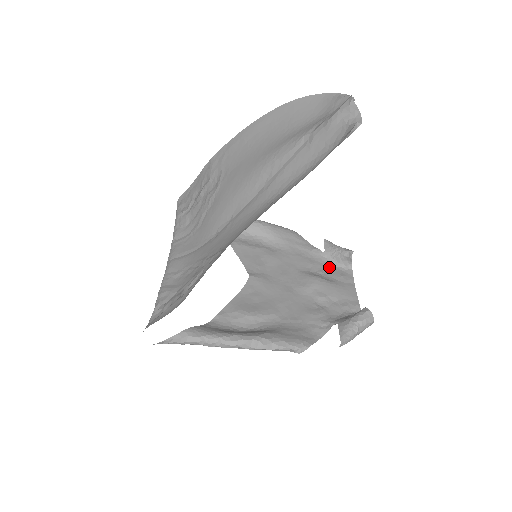
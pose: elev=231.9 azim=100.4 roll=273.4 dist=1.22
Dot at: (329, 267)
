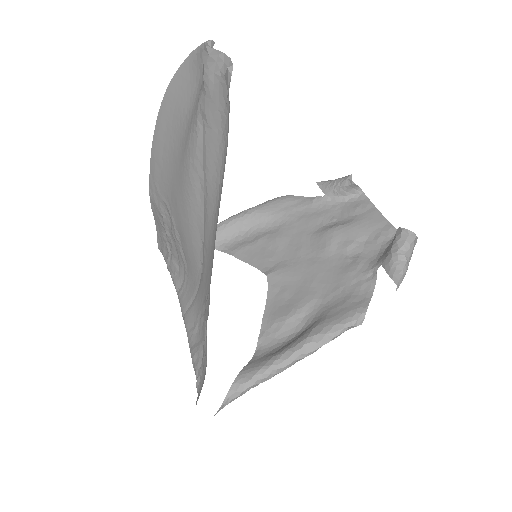
Dot at: (339, 207)
